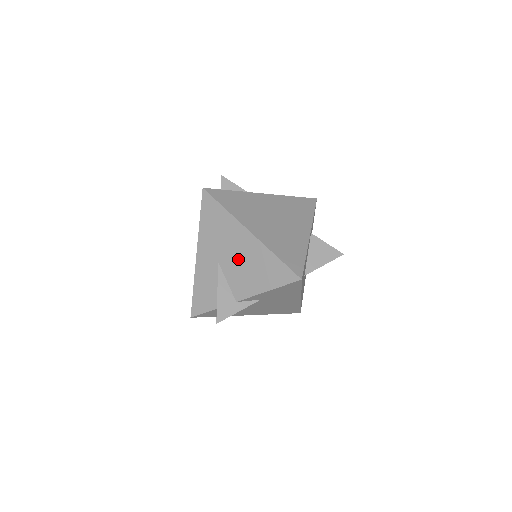
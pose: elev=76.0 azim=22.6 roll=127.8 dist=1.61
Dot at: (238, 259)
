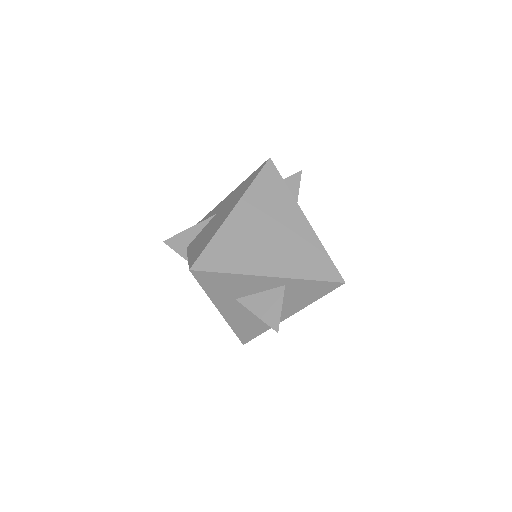
Dot at: (215, 222)
